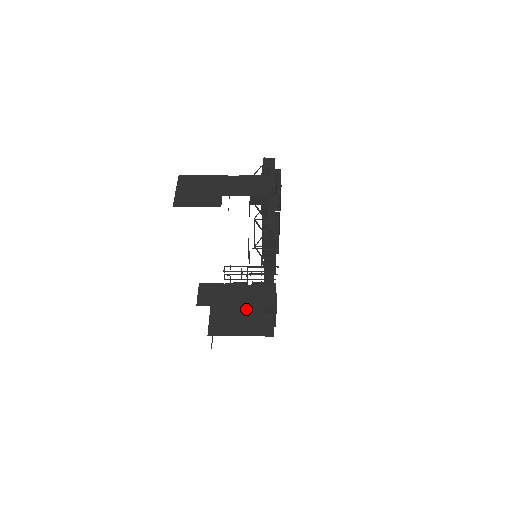
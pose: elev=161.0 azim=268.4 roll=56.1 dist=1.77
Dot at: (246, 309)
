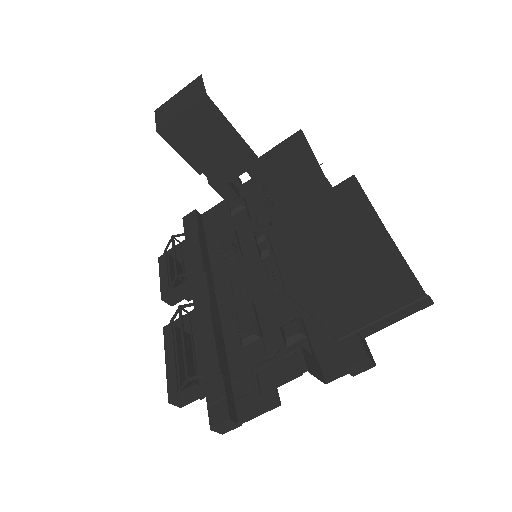
Dot at: occluded
